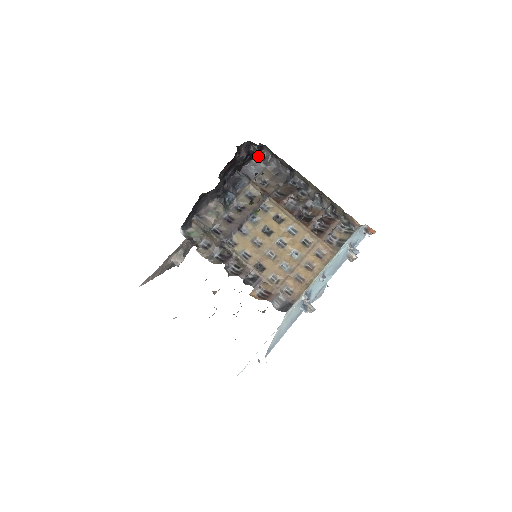
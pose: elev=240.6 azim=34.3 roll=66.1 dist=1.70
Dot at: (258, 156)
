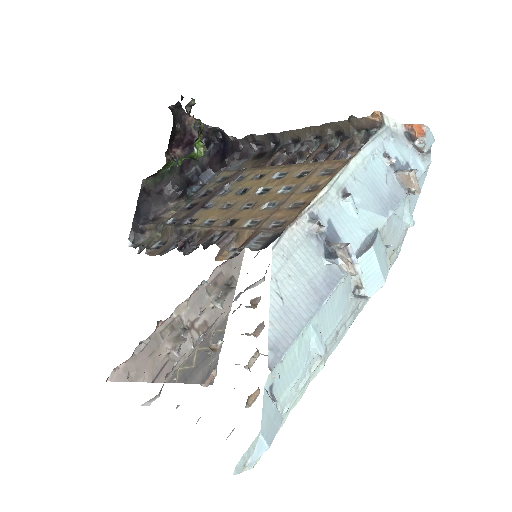
Dot at: (236, 157)
